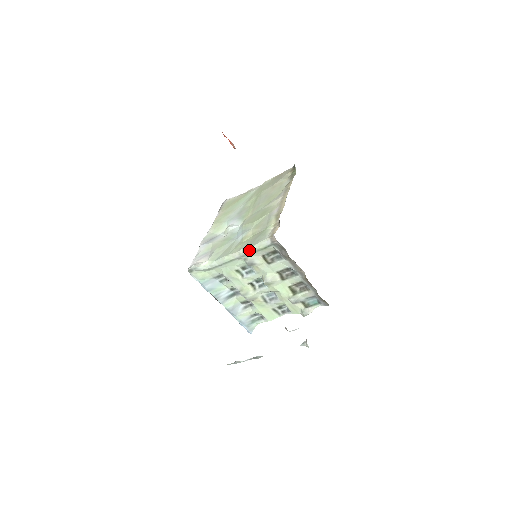
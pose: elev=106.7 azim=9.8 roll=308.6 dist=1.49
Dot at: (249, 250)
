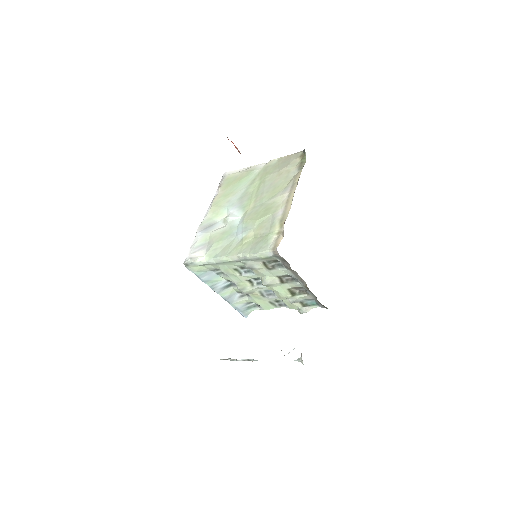
Dot at: (249, 257)
